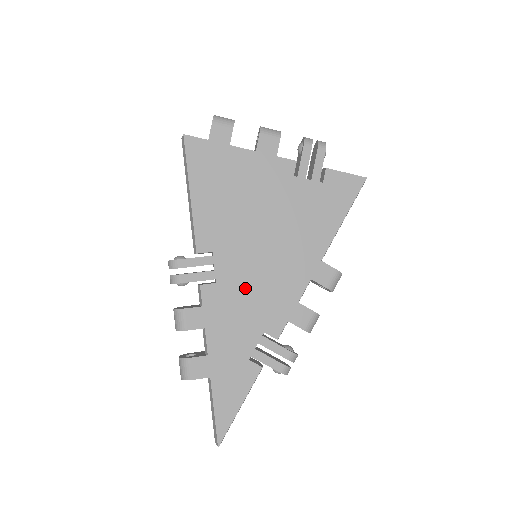
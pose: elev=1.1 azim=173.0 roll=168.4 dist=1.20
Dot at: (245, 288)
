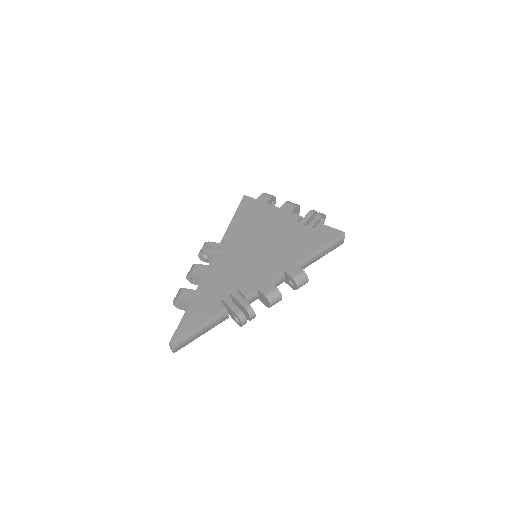
Dot at: (239, 264)
